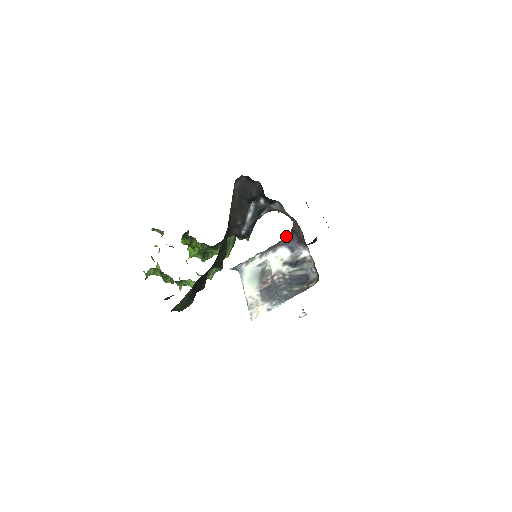
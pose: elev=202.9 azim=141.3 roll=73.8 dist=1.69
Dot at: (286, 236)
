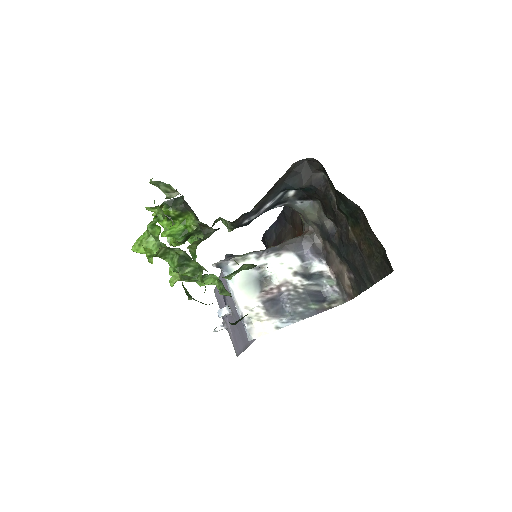
Dot at: (291, 240)
